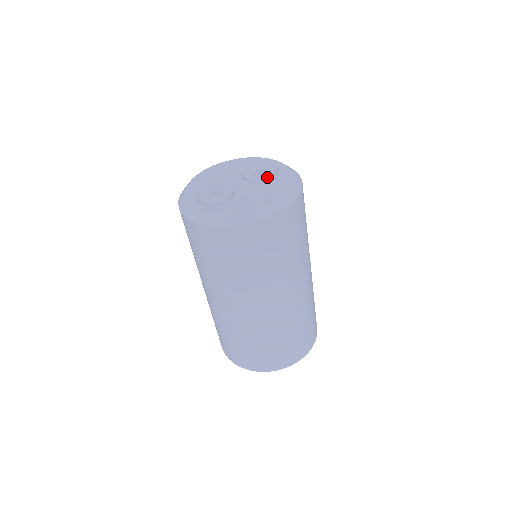
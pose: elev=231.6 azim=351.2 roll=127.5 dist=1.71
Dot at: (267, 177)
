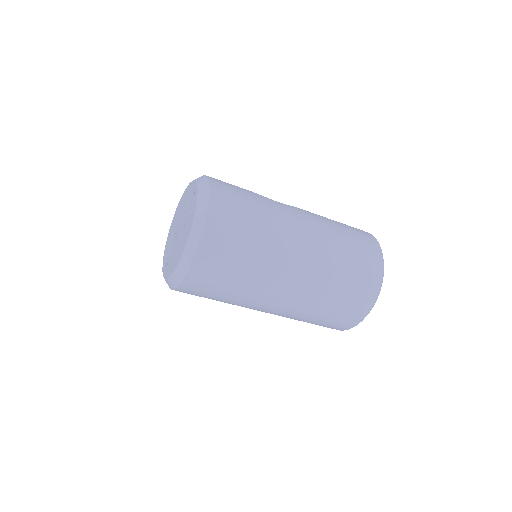
Dot at: (187, 220)
